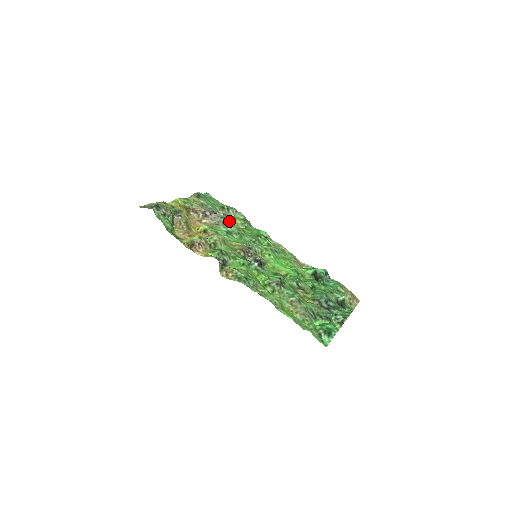
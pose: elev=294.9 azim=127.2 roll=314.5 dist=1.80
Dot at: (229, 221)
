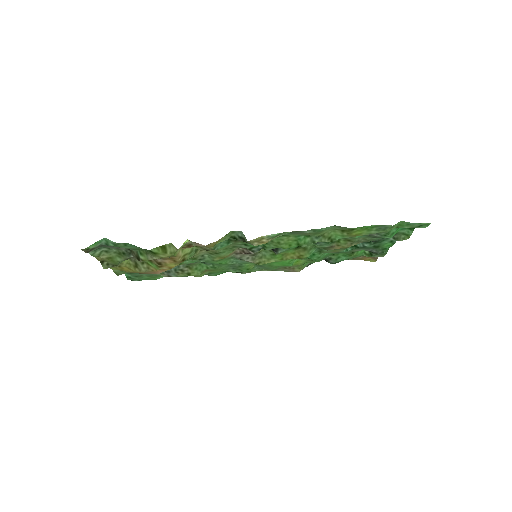
Dot at: (189, 265)
